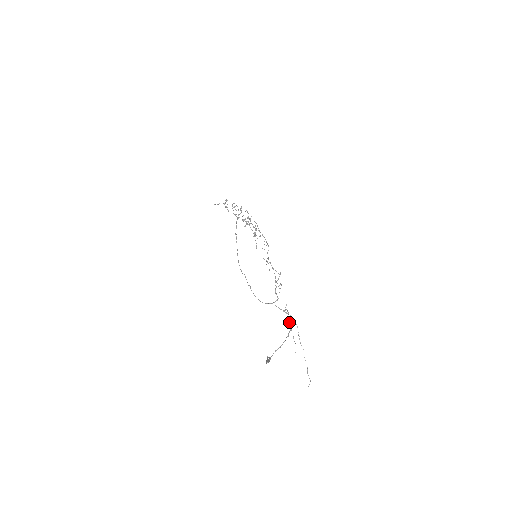
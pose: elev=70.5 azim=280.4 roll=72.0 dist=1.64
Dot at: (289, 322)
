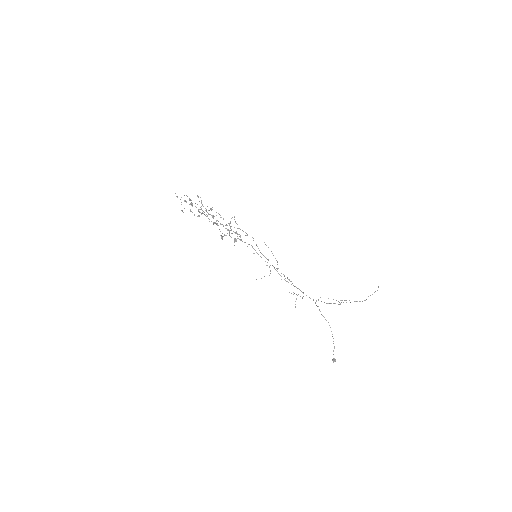
Dot at: occluded
